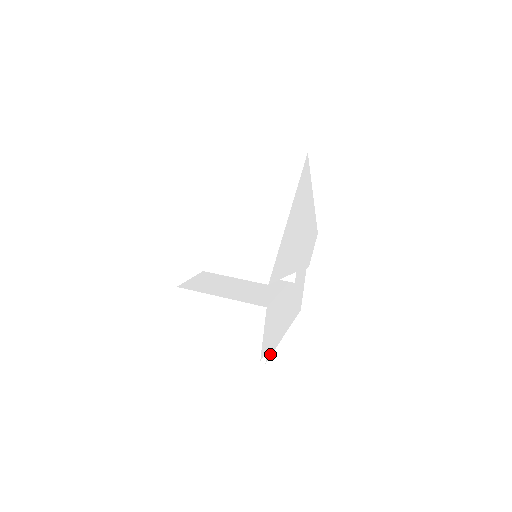
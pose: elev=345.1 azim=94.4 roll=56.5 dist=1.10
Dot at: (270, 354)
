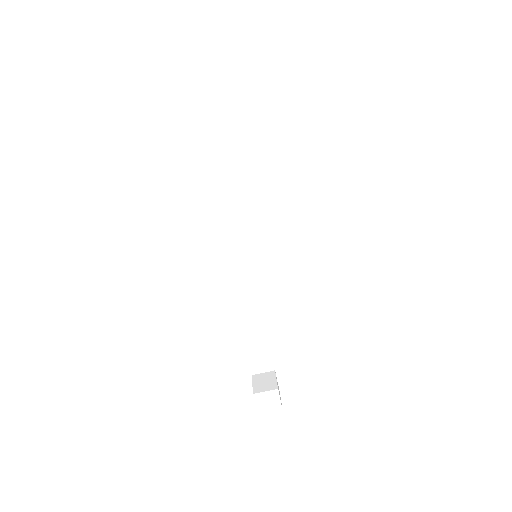
Dot at: (277, 201)
